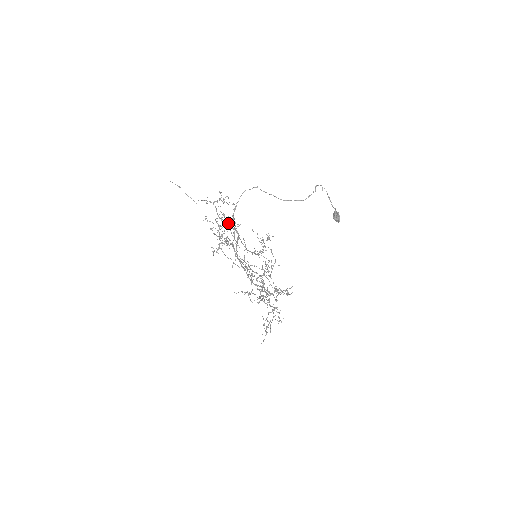
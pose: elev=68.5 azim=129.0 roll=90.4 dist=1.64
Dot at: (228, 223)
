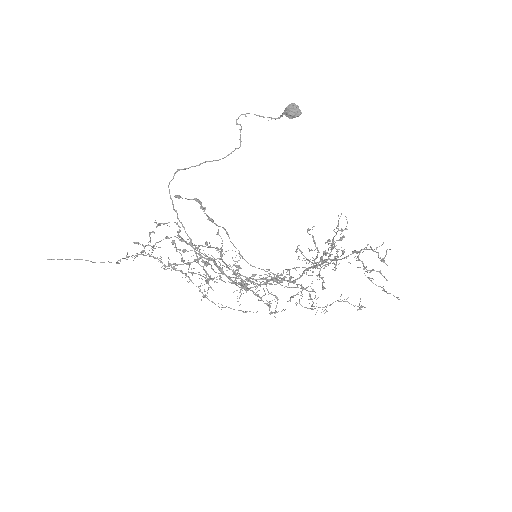
Dot at: (183, 261)
